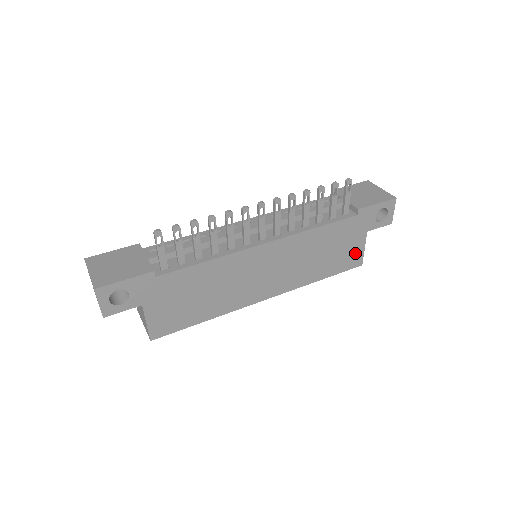
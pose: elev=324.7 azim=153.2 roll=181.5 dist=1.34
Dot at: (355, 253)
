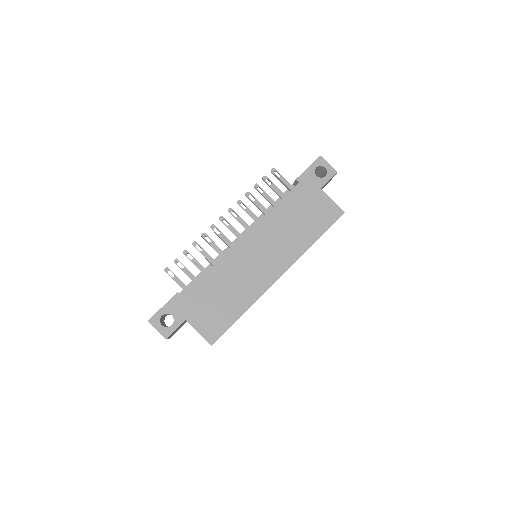
Dot at: (327, 208)
